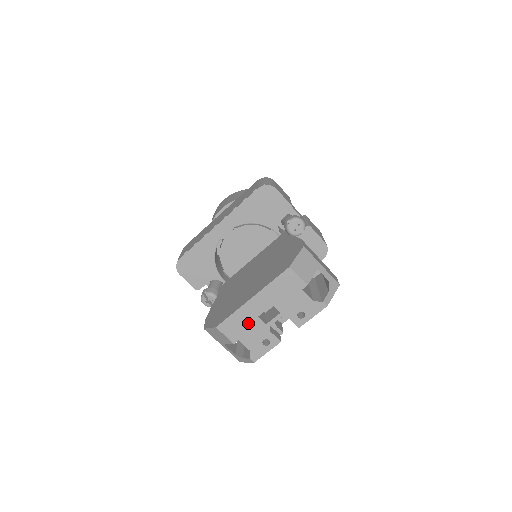
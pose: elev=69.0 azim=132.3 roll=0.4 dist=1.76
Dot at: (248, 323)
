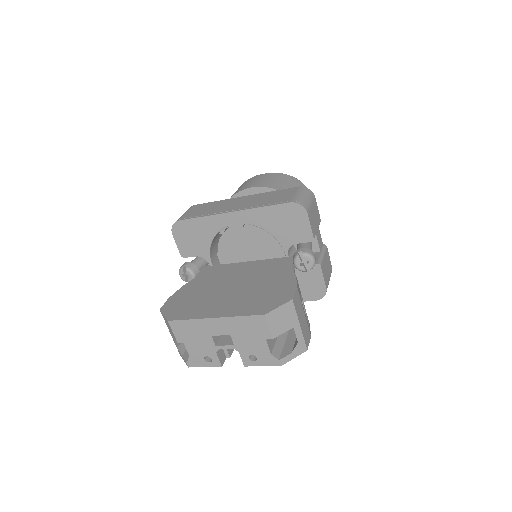
Dot at: (200, 335)
